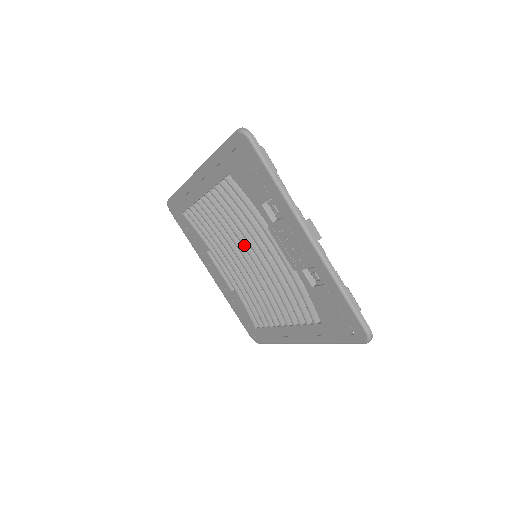
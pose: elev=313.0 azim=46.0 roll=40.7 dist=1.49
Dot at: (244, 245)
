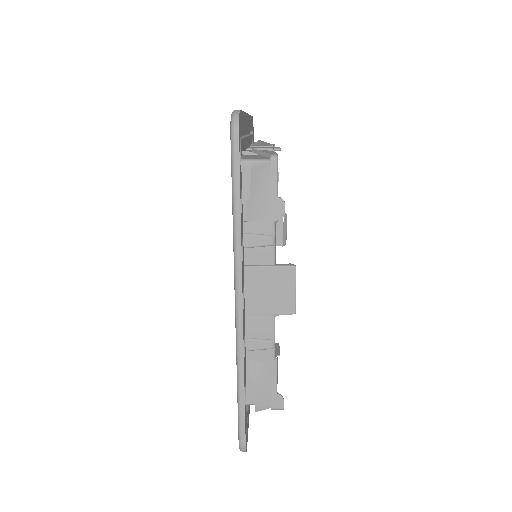
Dot at: occluded
